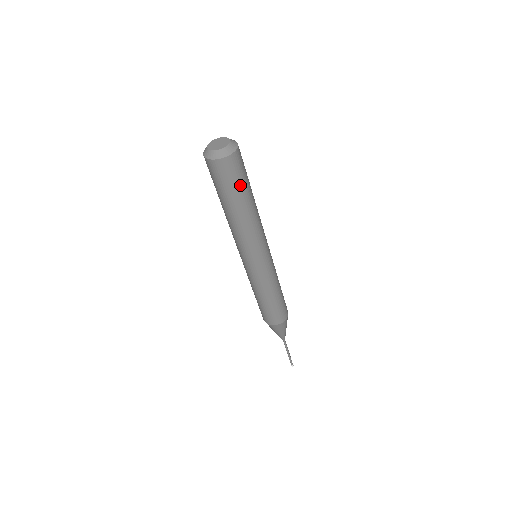
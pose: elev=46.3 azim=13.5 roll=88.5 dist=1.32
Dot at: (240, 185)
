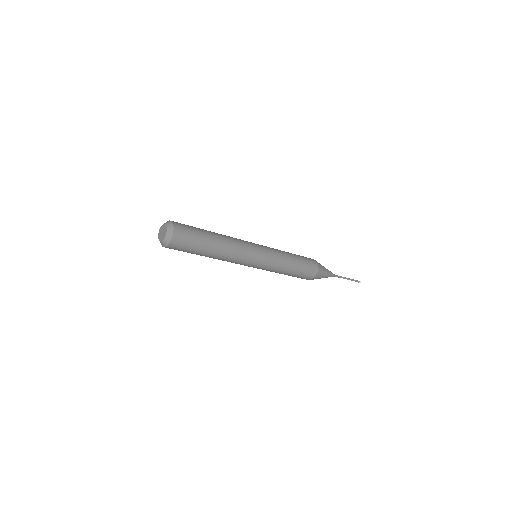
Dot at: (189, 252)
